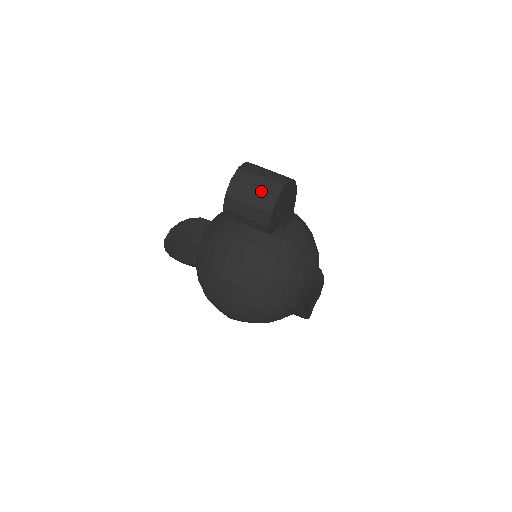
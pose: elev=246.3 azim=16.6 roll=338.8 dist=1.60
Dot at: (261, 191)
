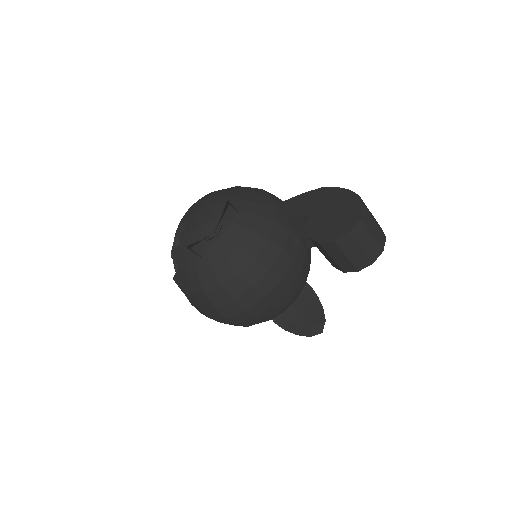
Dot at: (376, 240)
